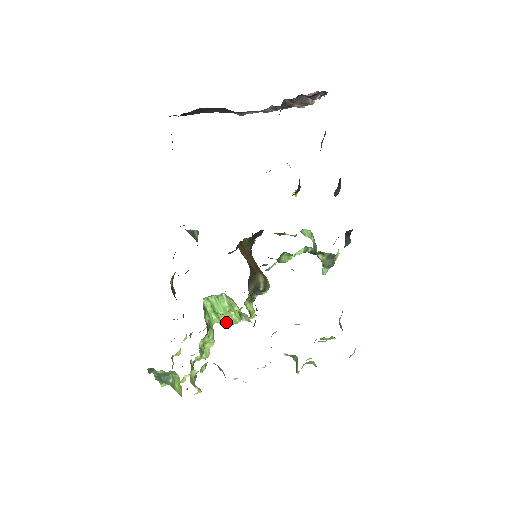
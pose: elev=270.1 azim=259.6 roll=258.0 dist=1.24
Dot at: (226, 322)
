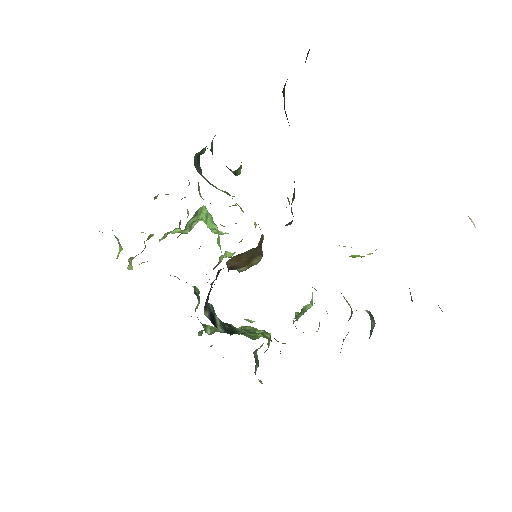
Dot at: (211, 230)
